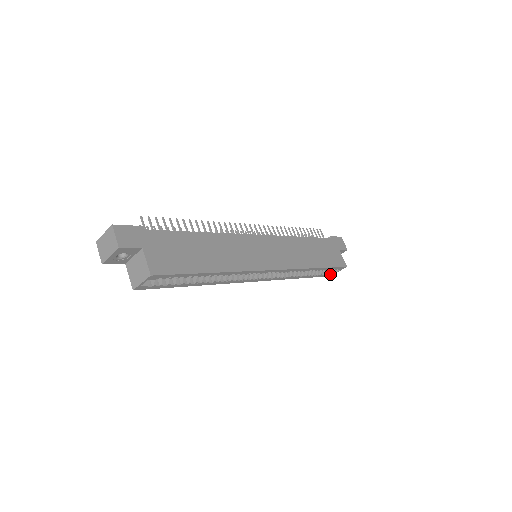
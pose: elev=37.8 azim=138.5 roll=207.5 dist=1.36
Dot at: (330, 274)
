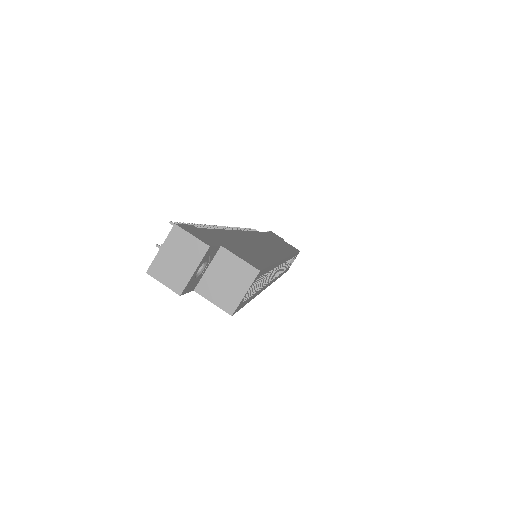
Dot at: (289, 267)
